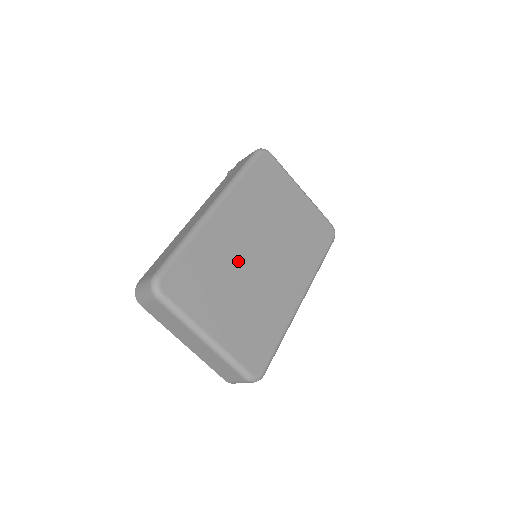
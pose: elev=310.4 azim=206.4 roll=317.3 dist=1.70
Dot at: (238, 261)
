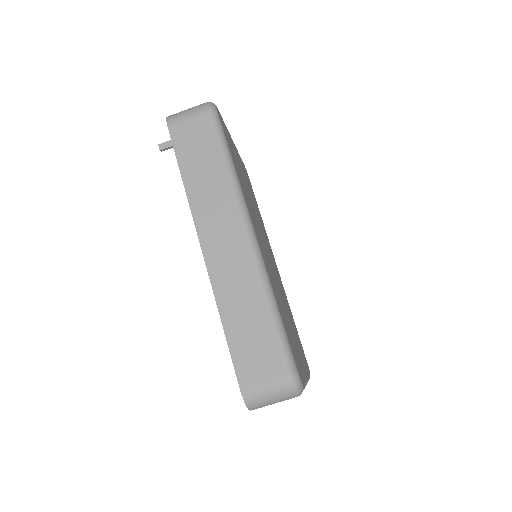
Dot at: (275, 281)
